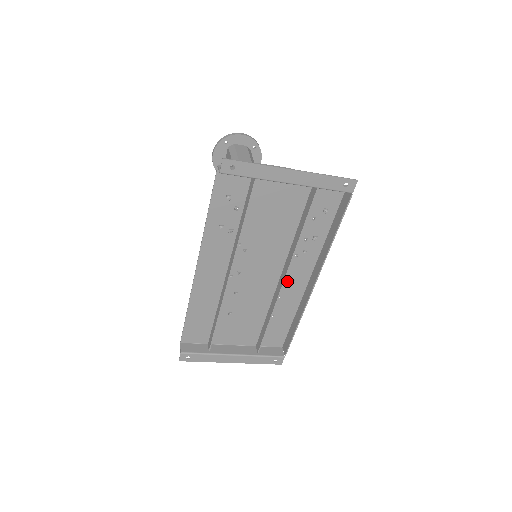
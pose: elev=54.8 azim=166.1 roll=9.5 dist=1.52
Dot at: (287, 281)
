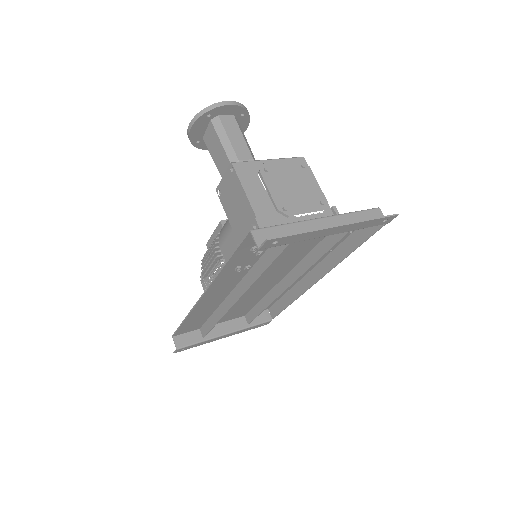
Dot at: occluded
